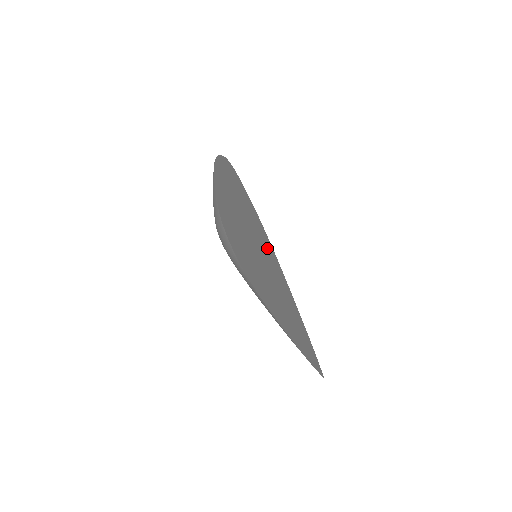
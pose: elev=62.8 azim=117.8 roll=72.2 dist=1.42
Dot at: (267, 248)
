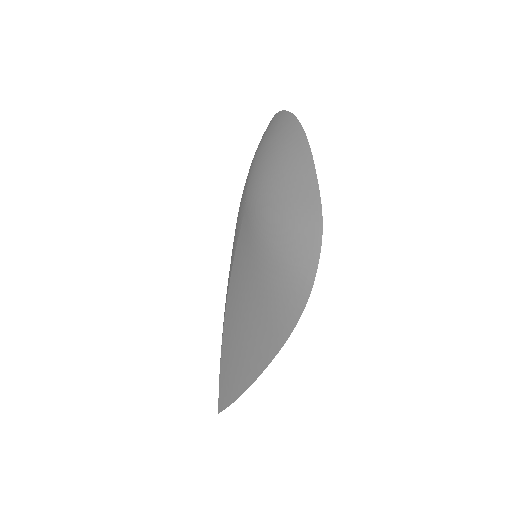
Dot at: occluded
